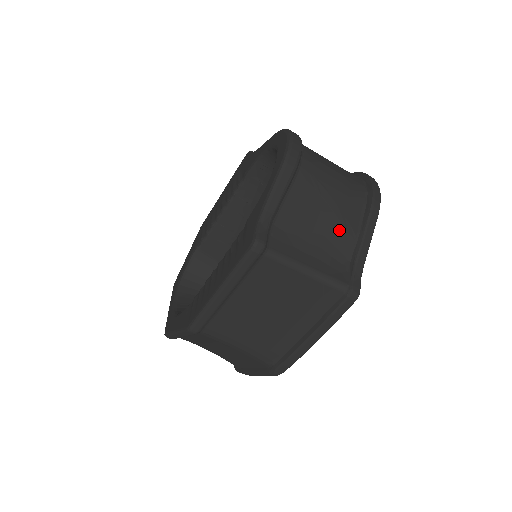
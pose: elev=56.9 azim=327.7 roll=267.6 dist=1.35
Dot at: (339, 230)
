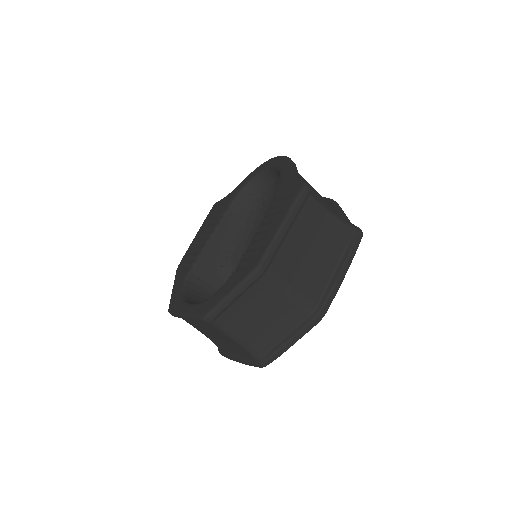
Dot at: (329, 206)
